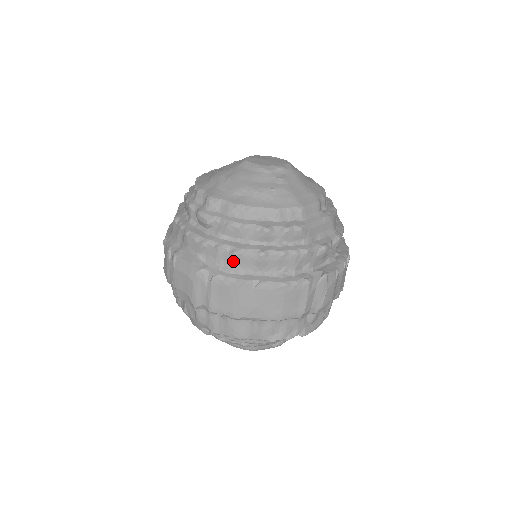
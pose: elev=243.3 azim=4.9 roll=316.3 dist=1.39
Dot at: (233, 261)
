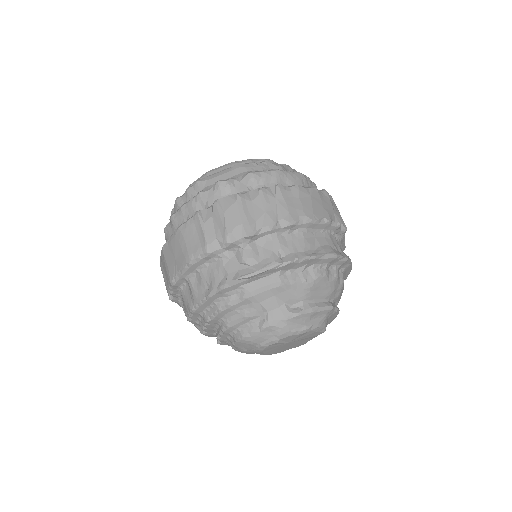
Dot at: (167, 239)
